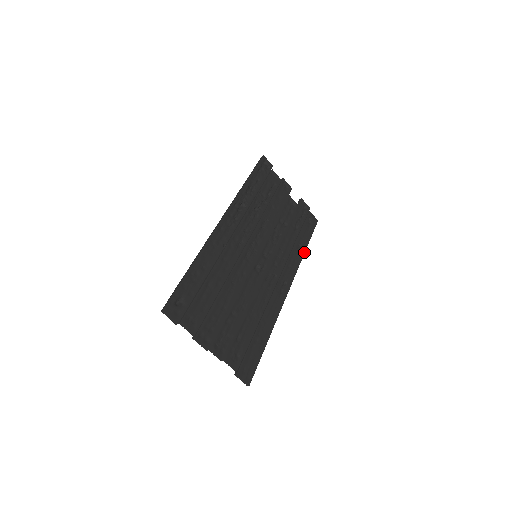
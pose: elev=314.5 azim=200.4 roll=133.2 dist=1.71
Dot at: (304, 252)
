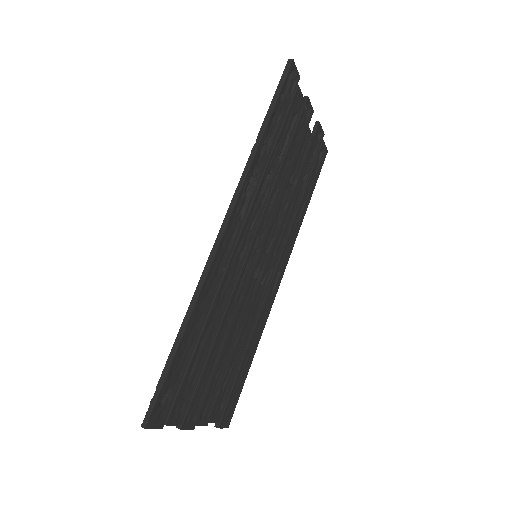
Dot at: (305, 213)
